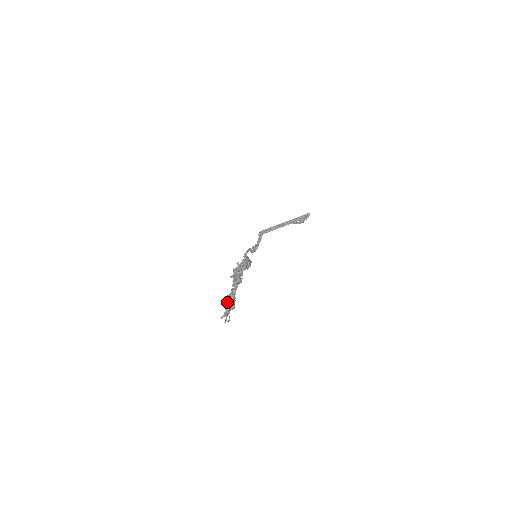
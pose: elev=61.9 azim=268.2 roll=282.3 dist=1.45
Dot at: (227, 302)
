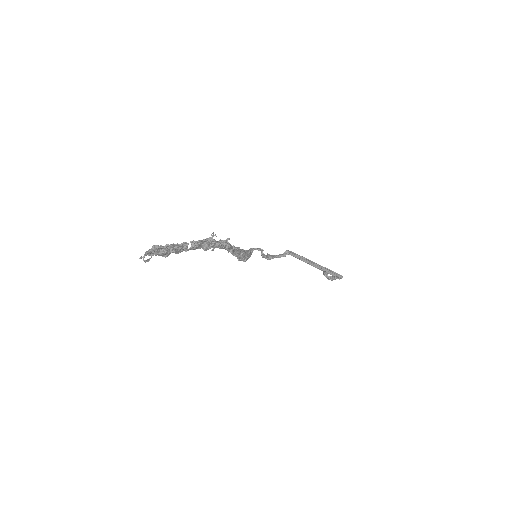
Dot at: (165, 245)
